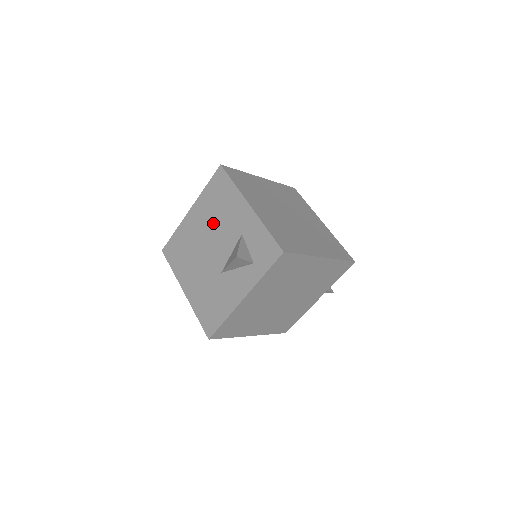
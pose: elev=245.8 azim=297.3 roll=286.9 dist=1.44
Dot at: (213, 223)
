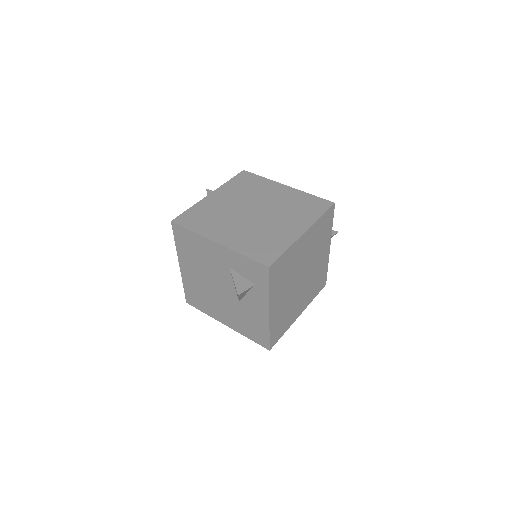
Dot at: (203, 268)
